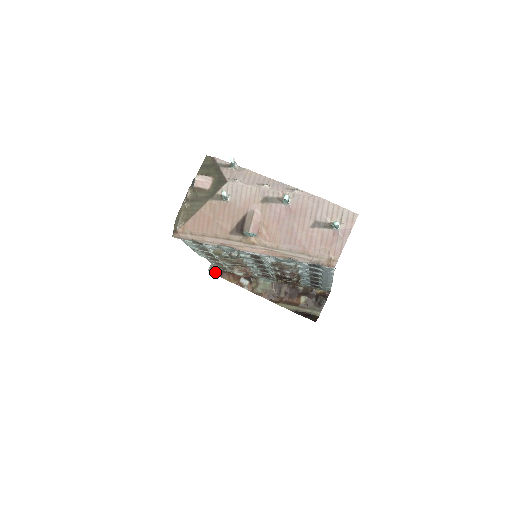
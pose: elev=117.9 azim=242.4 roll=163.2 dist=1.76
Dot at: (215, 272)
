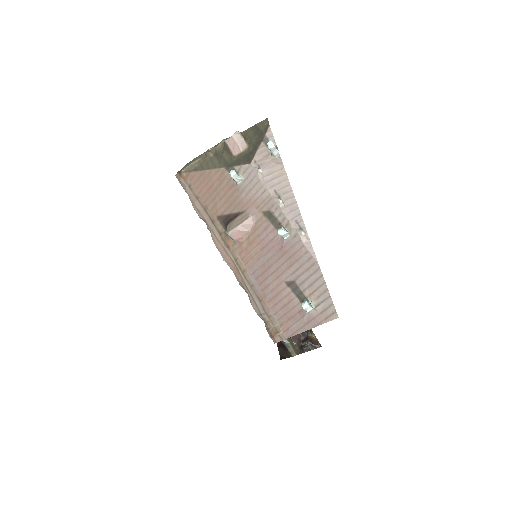
Dot at: occluded
